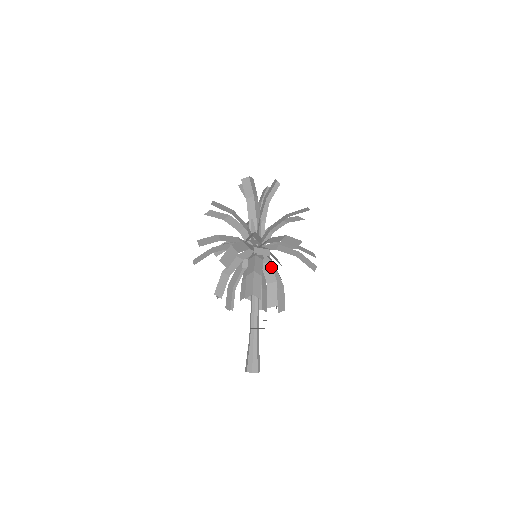
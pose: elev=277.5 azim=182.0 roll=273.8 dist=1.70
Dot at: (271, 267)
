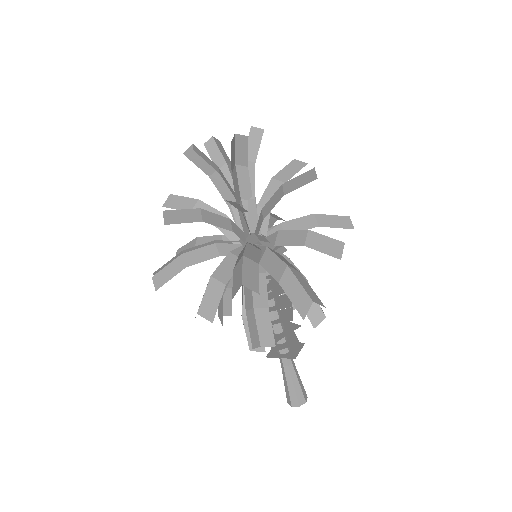
Dot at: (292, 264)
